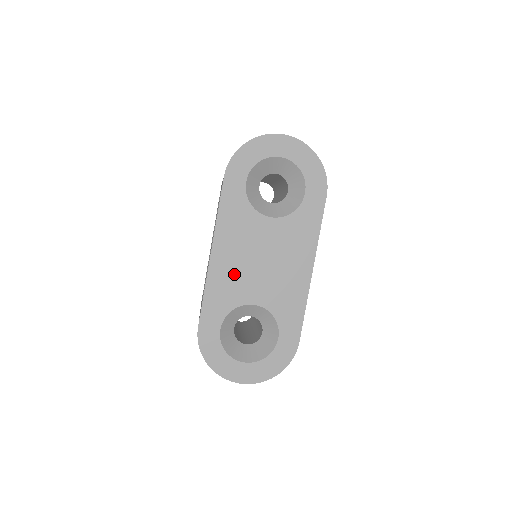
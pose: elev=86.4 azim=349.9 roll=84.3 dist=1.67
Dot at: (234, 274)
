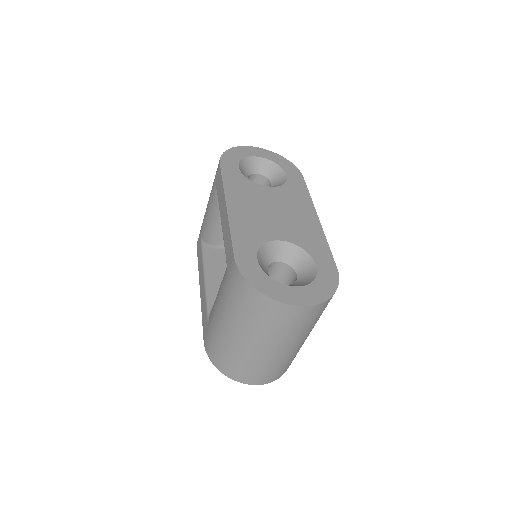
Dot at: (253, 219)
